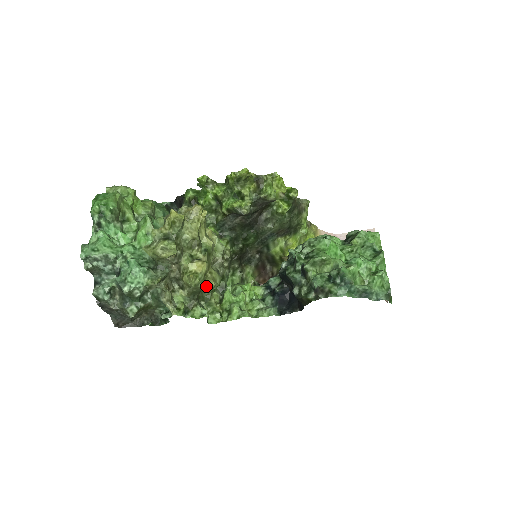
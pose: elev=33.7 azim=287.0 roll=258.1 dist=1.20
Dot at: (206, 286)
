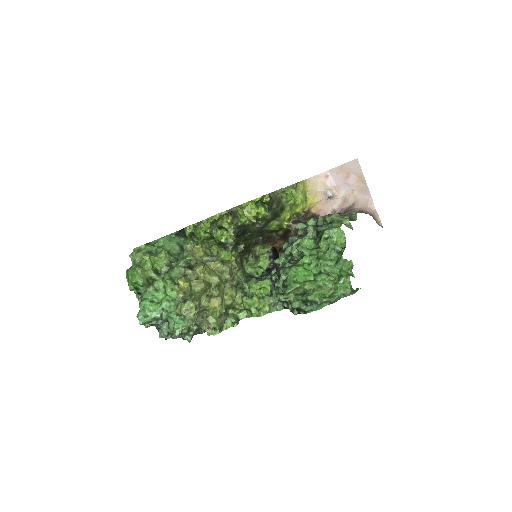
Dot at: occluded
